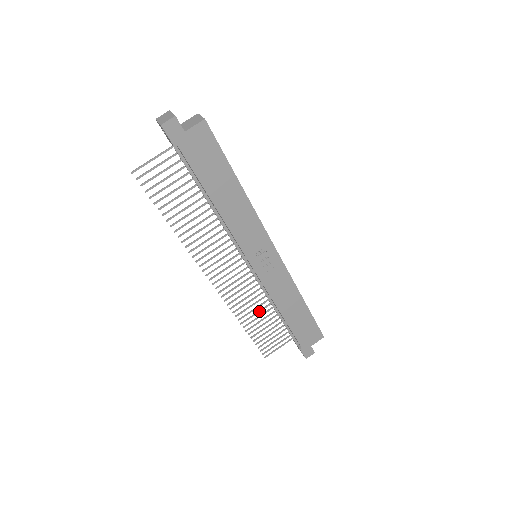
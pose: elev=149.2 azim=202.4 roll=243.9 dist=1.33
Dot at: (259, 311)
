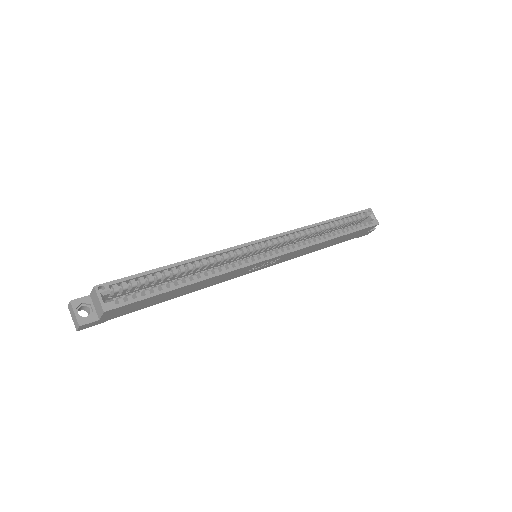
Dot at: occluded
